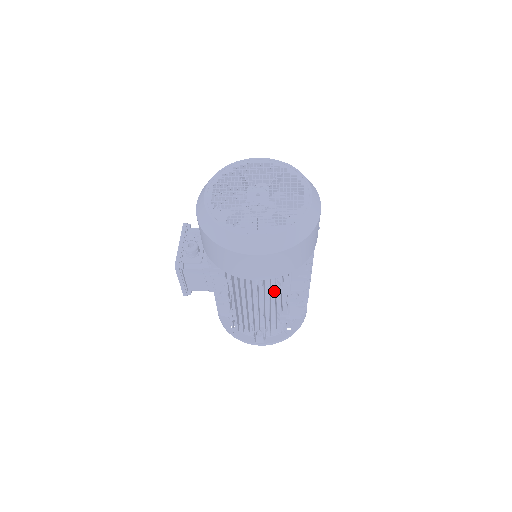
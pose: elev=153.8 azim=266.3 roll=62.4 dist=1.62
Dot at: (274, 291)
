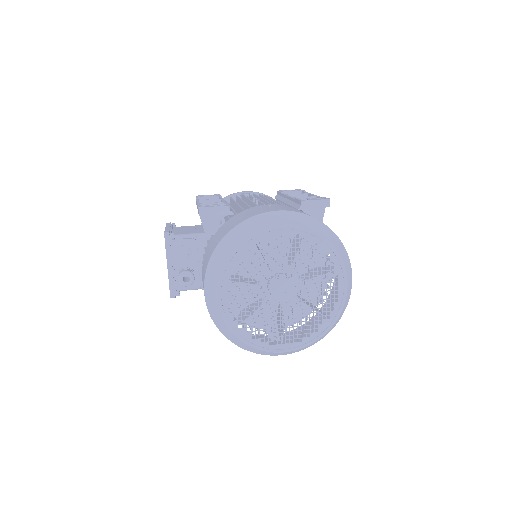
Dot at: occluded
